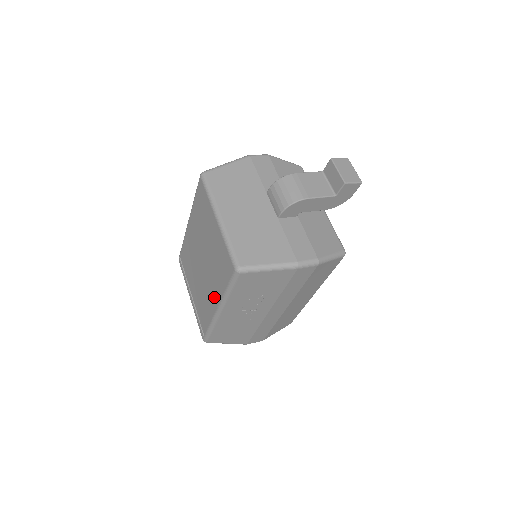
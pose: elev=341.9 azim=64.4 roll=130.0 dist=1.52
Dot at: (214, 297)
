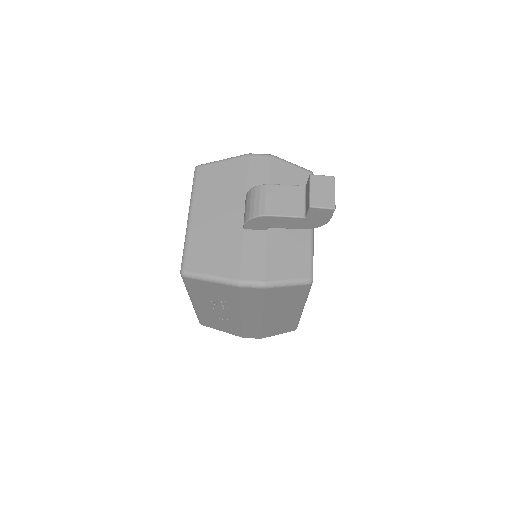
Dot at: occluded
